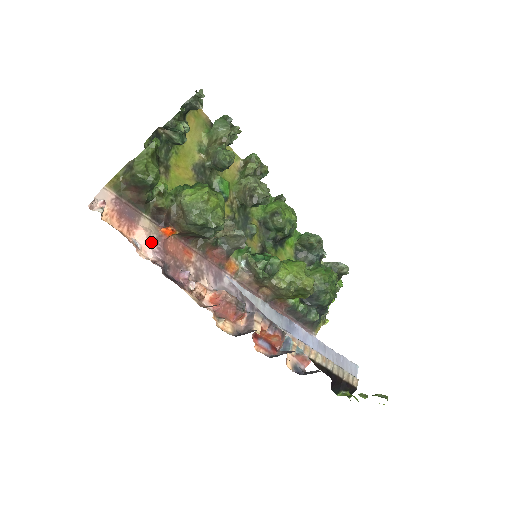
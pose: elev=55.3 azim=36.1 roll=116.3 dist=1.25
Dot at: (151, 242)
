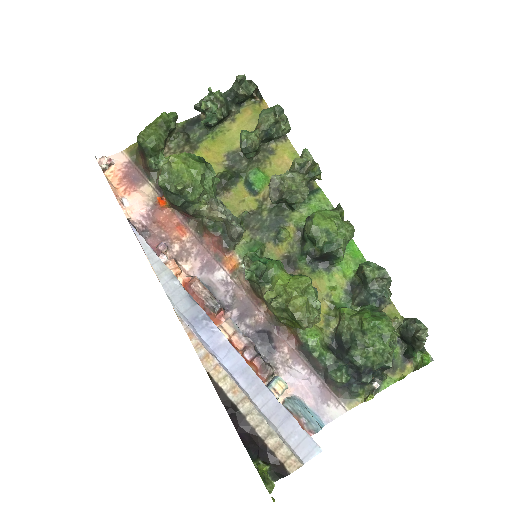
Dot at: (143, 206)
